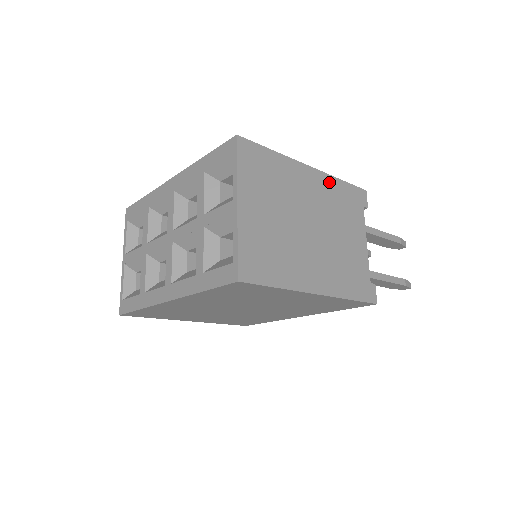
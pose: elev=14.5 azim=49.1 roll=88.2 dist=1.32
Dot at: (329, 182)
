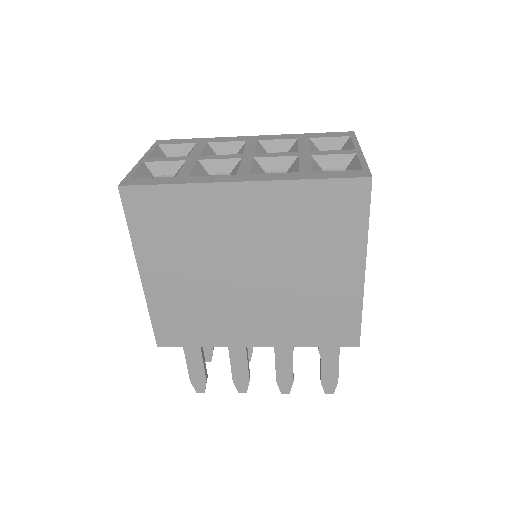
Dot at: occluded
